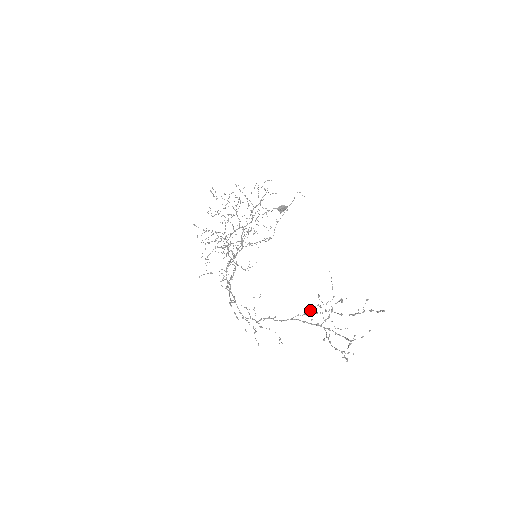
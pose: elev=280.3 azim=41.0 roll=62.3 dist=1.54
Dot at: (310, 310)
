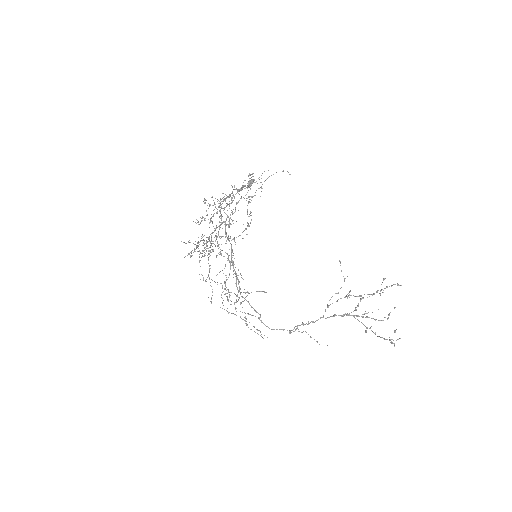
Dot at: occluded
